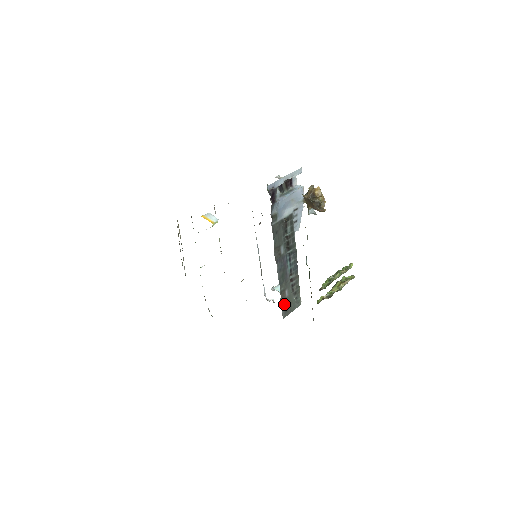
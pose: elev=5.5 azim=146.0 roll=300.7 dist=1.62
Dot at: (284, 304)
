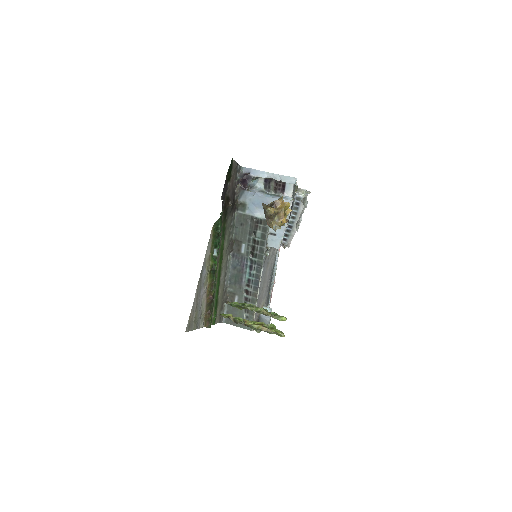
Dot at: (230, 308)
